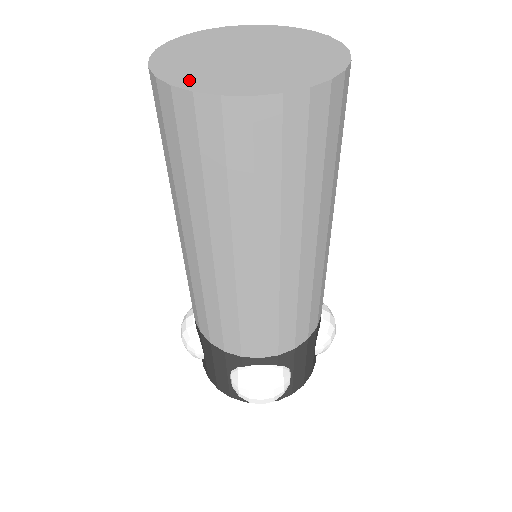
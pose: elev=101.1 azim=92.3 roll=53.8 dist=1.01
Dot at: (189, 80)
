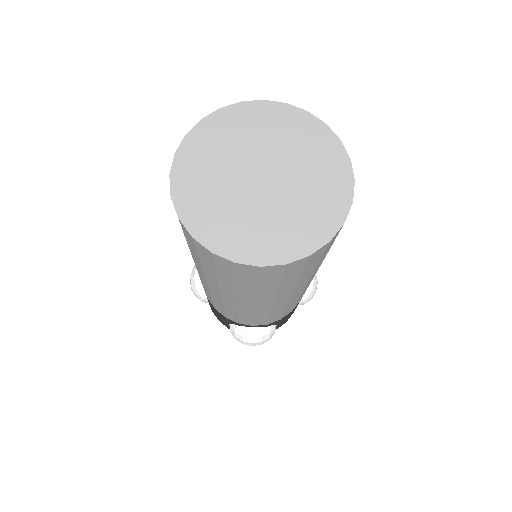
Dot at: (208, 229)
